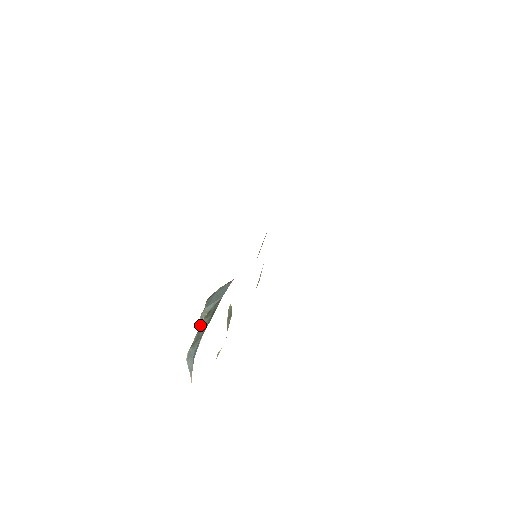
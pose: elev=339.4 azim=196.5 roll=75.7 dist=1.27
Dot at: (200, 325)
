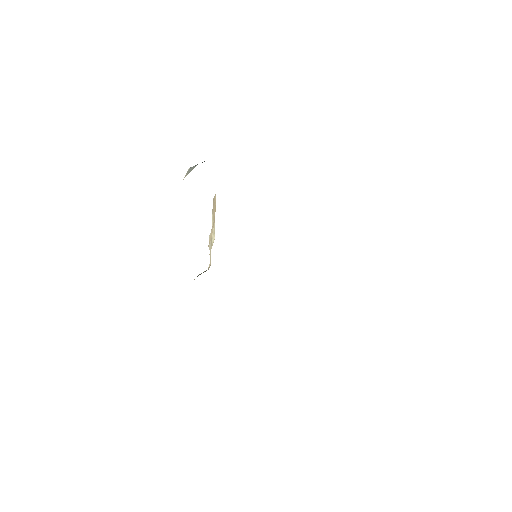
Dot at: occluded
